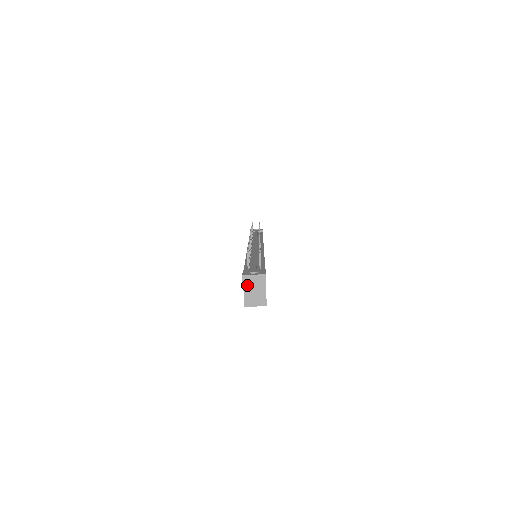
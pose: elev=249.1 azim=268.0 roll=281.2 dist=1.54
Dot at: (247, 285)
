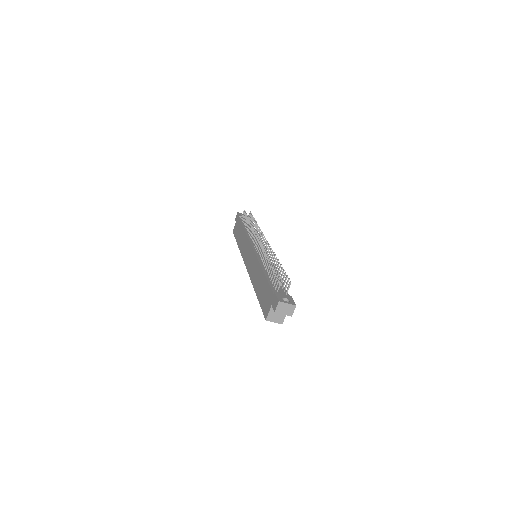
Dot at: (279, 309)
